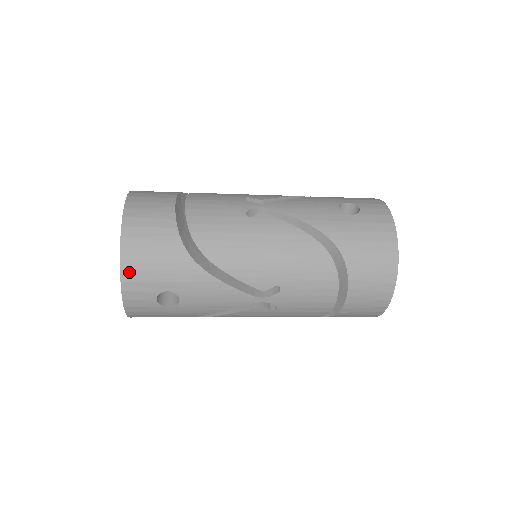
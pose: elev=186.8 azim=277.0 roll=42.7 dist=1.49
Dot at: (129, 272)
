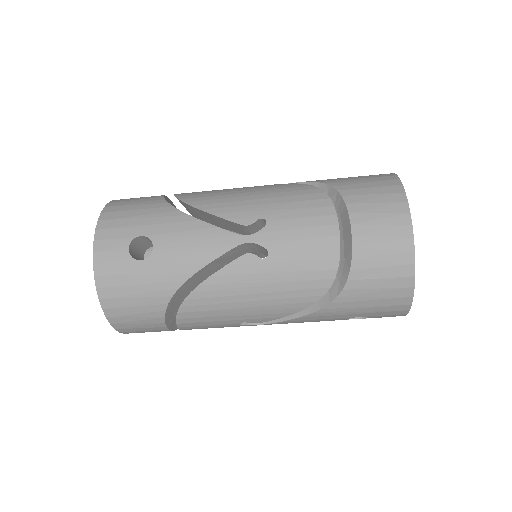
Dot at: (106, 221)
